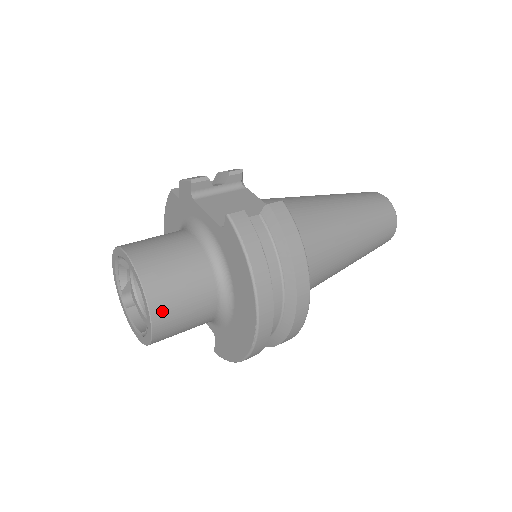
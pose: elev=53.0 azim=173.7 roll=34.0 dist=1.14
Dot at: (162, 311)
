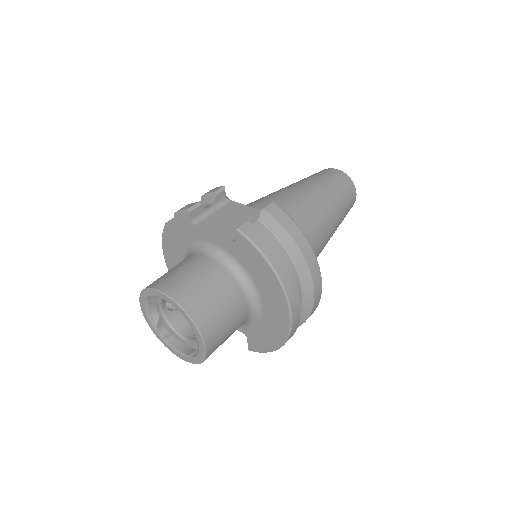
Dot at: (209, 329)
